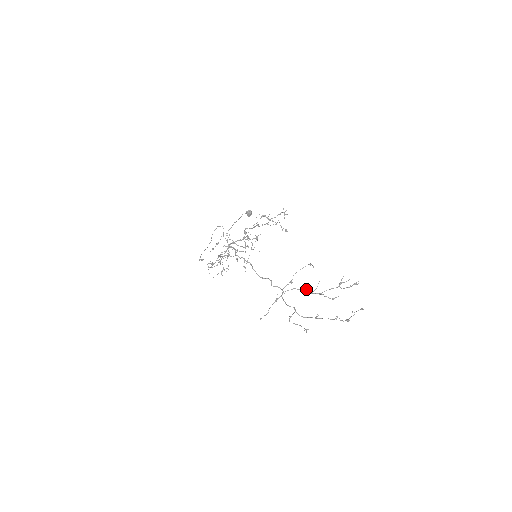
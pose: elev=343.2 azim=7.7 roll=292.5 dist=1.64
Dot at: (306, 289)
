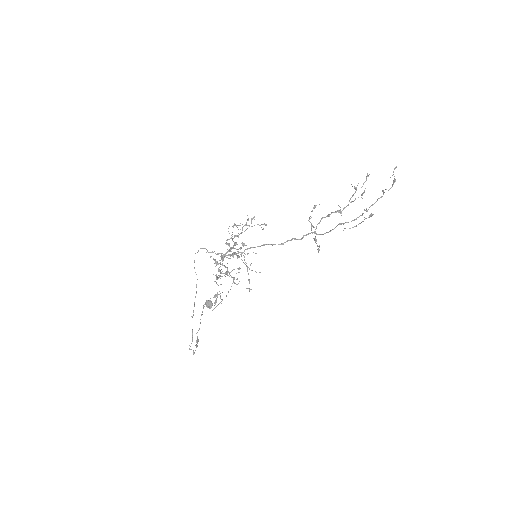
Dot at: occluded
